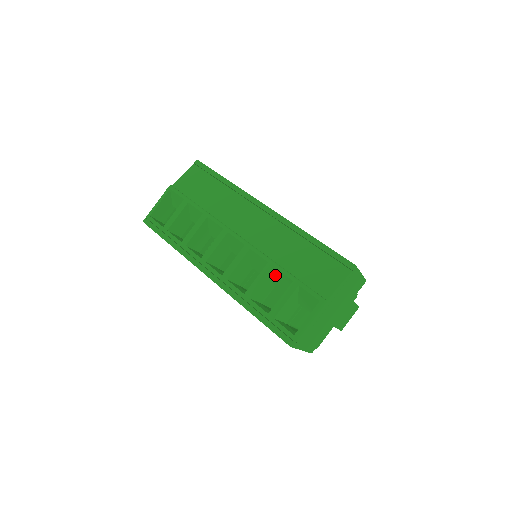
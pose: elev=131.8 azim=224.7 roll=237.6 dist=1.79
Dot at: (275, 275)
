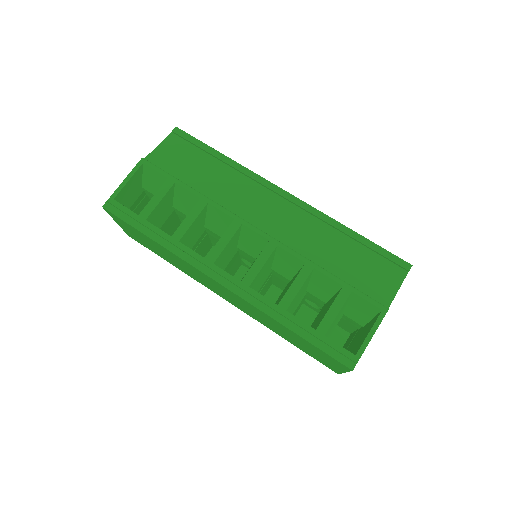
Dot at: (313, 279)
